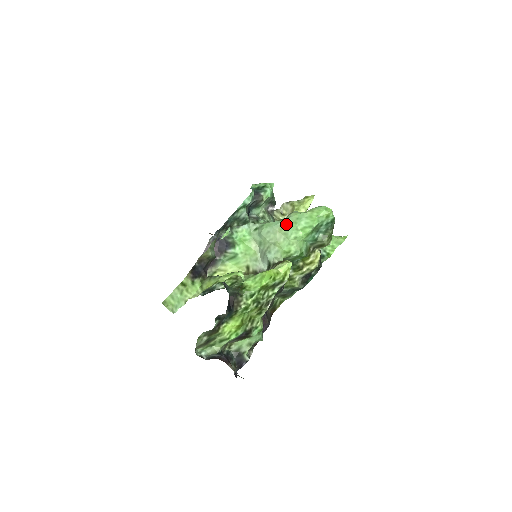
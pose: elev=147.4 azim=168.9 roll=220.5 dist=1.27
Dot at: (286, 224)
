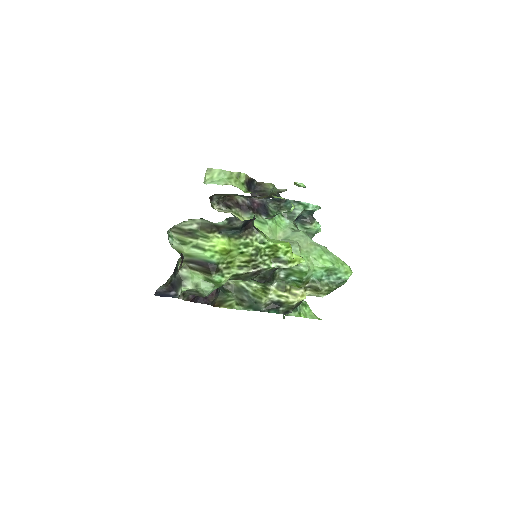
Dot at: (318, 245)
